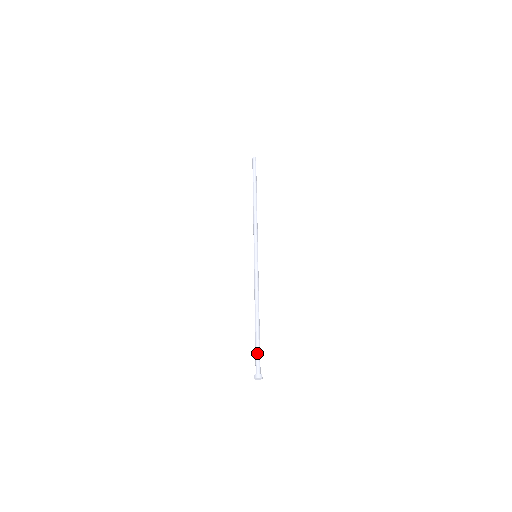
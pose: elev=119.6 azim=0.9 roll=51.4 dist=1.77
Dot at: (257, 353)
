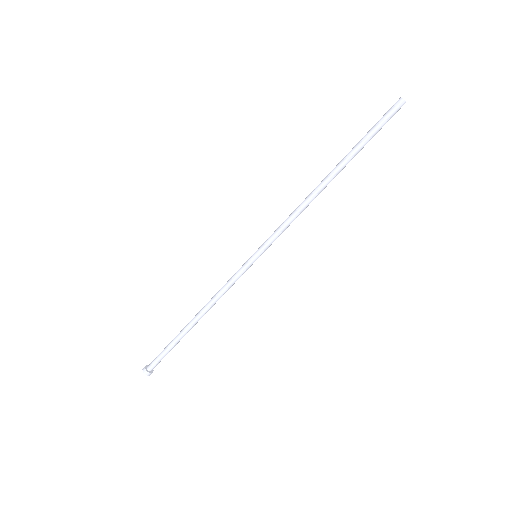
Dot at: (162, 353)
